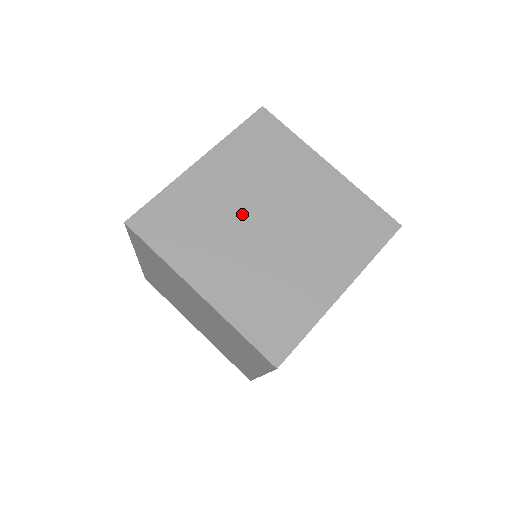
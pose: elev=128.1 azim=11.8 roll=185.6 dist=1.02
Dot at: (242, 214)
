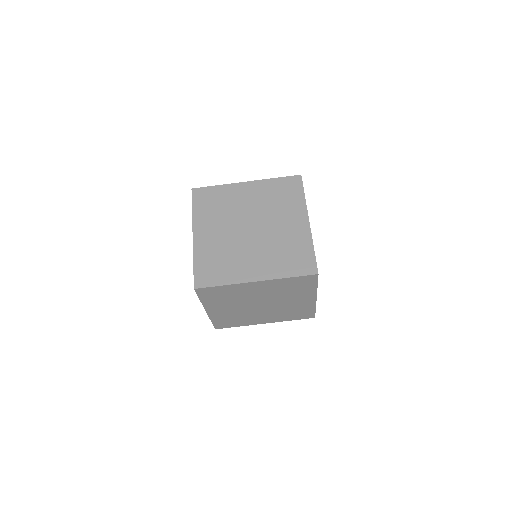
Dot at: (236, 236)
